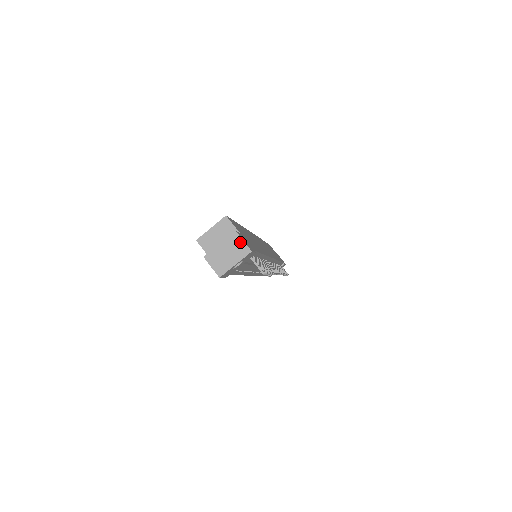
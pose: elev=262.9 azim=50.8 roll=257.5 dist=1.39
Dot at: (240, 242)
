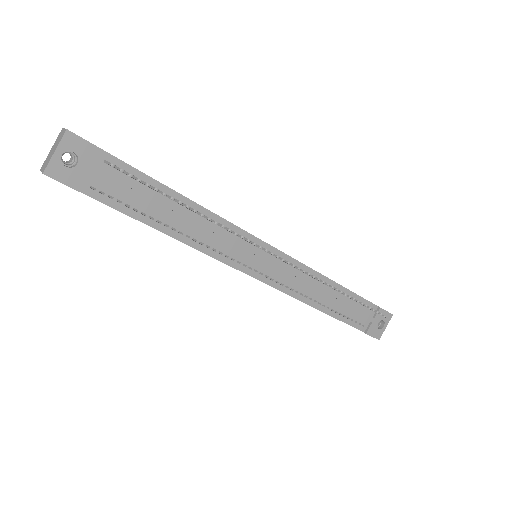
Dot at: (62, 132)
